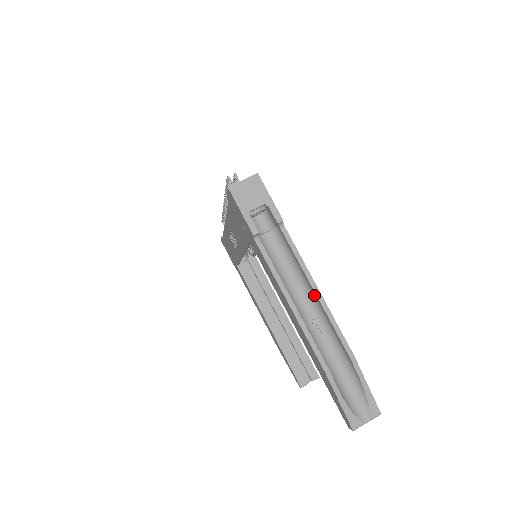
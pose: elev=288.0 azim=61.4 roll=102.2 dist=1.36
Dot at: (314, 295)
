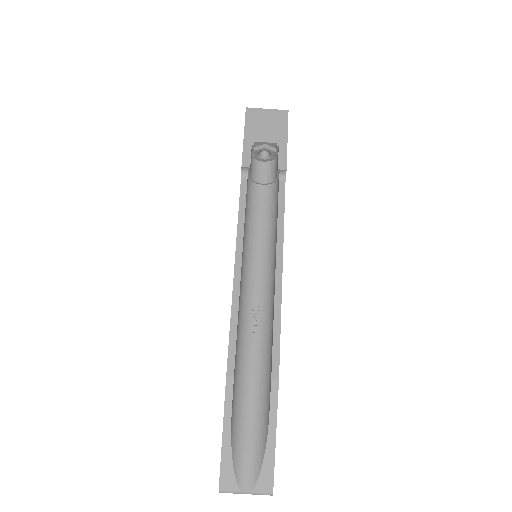
Dot at: (274, 277)
